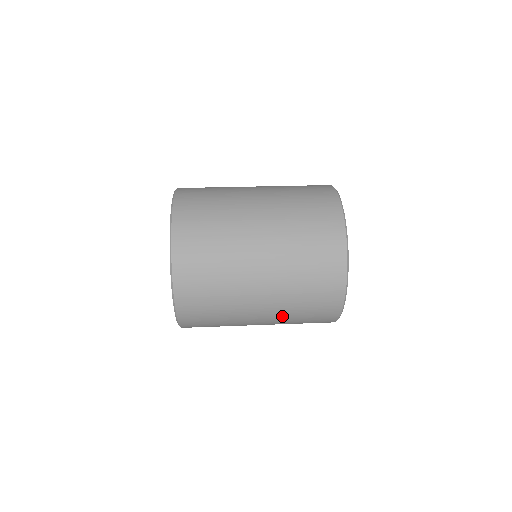
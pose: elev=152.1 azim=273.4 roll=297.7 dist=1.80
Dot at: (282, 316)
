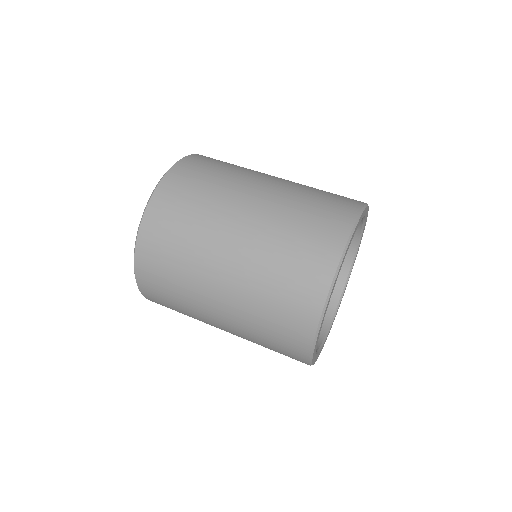
Dot at: (244, 335)
